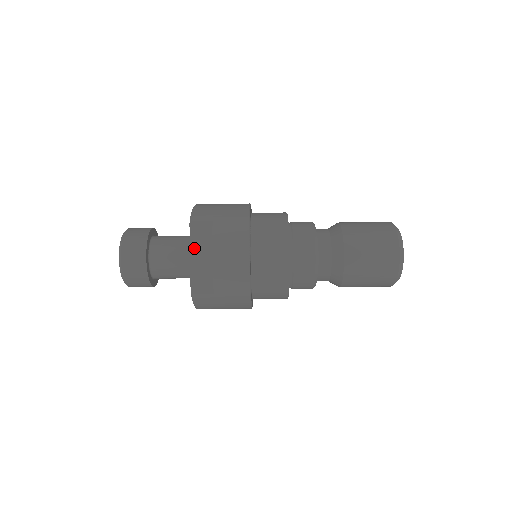
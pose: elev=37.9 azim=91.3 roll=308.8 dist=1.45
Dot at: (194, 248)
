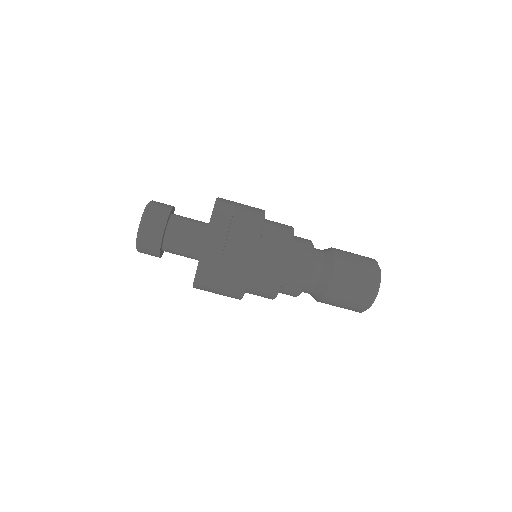
Dot at: (213, 222)
